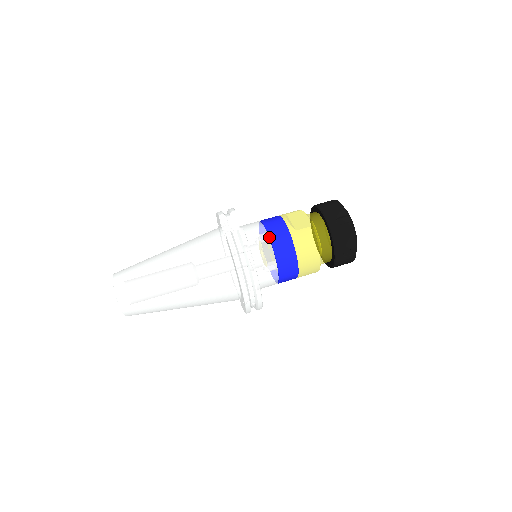
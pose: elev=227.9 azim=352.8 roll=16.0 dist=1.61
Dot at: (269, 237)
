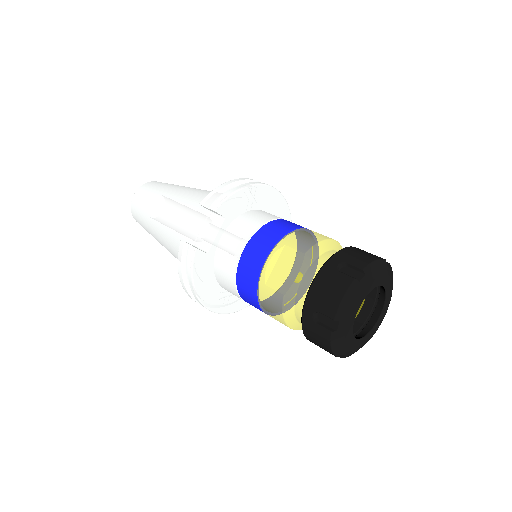
Dot at: (237, 267)
